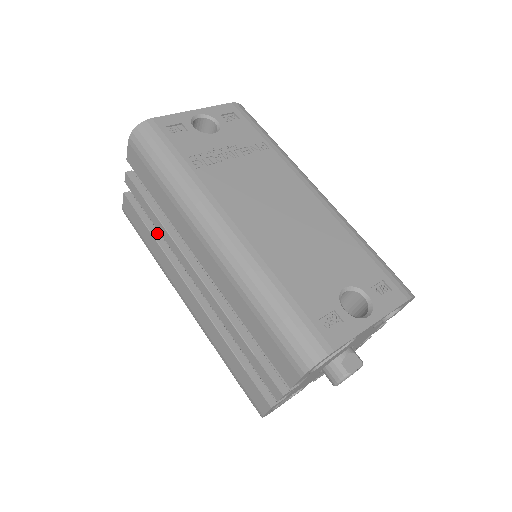
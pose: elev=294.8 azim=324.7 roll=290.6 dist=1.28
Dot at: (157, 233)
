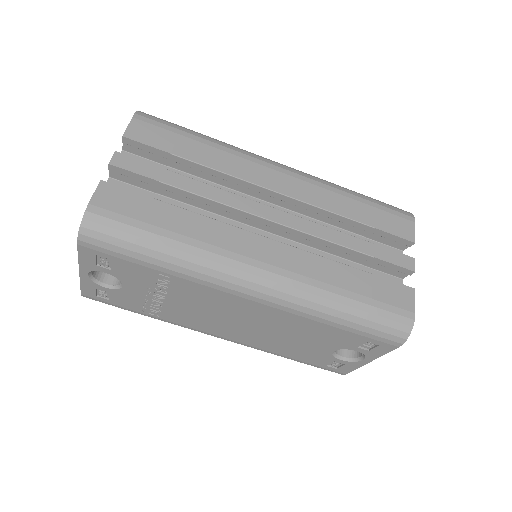
Dot at: occluded
